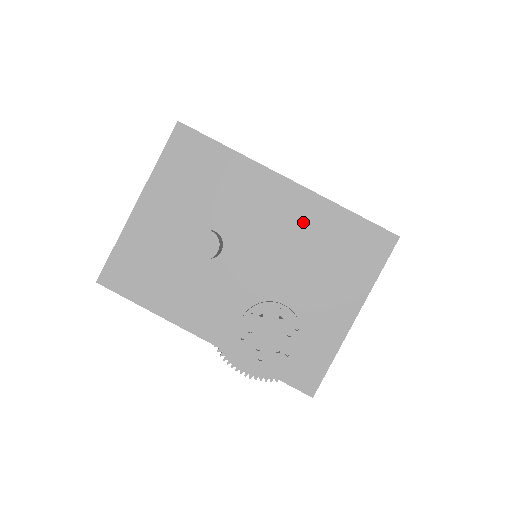
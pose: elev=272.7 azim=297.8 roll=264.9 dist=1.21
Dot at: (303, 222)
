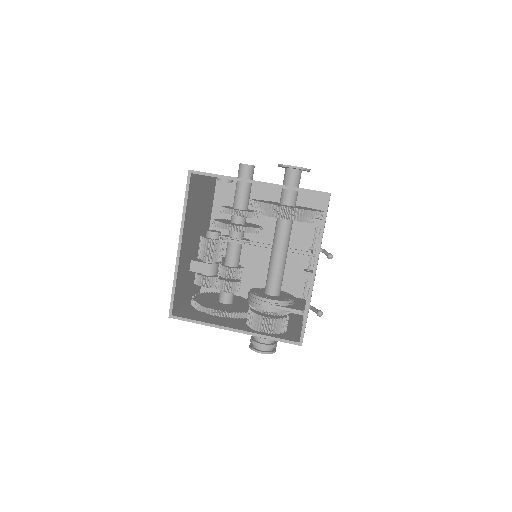
Dot at: occluded
